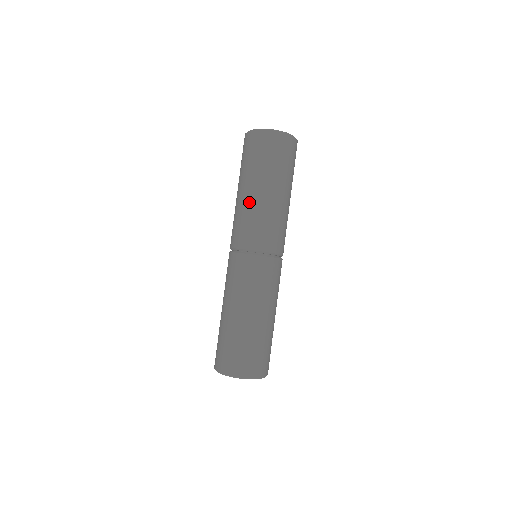
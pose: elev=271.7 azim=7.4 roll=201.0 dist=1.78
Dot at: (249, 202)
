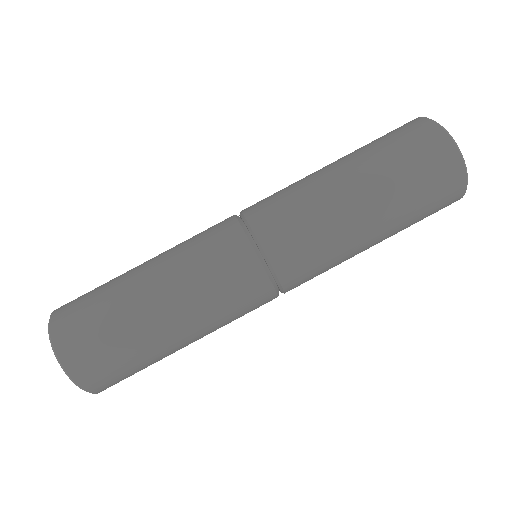
Dot at: occluded
